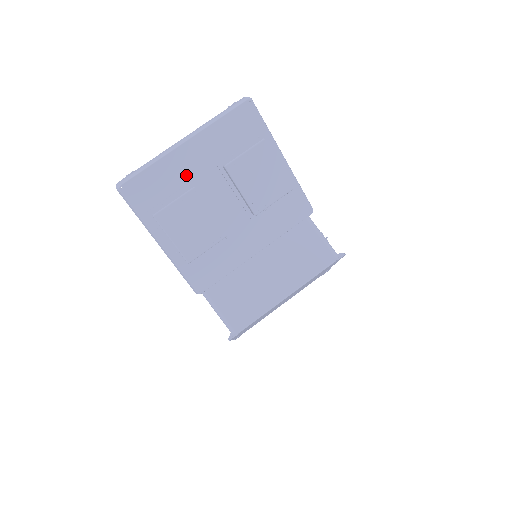
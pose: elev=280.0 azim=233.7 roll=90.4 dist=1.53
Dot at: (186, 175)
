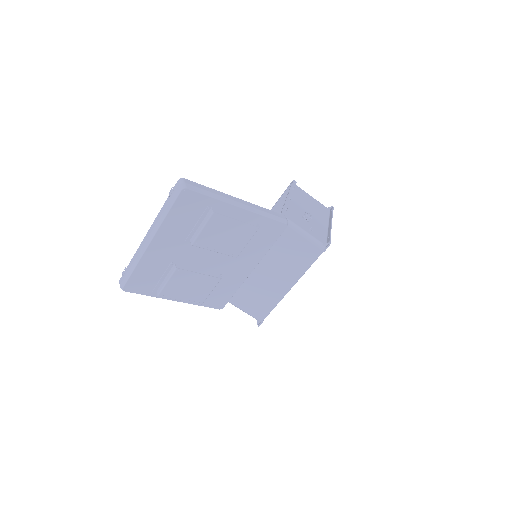
Dot at: (165, 260)
